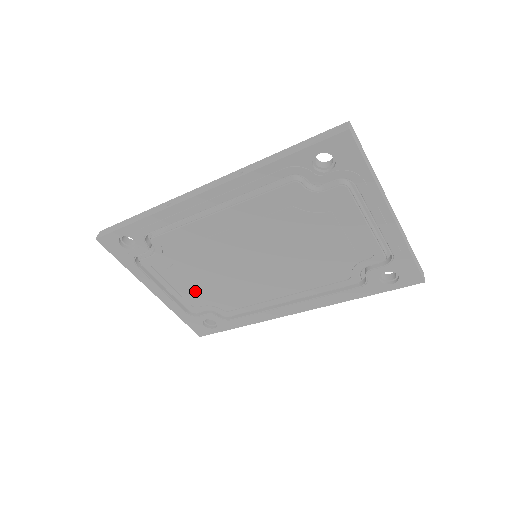
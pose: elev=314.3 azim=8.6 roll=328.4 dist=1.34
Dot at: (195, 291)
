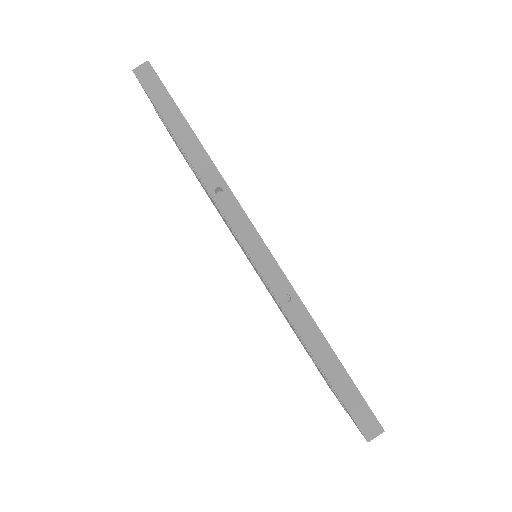
Dot at: occluded
